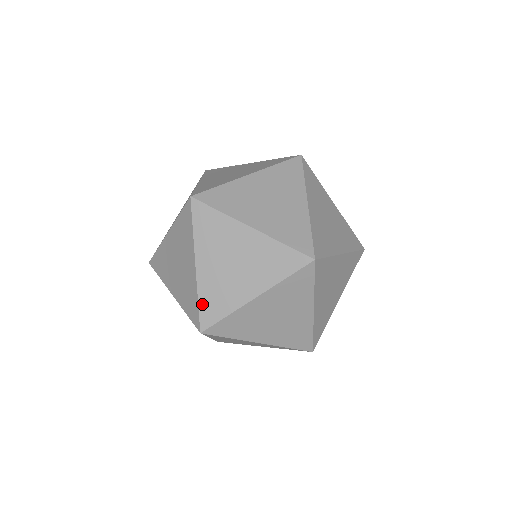
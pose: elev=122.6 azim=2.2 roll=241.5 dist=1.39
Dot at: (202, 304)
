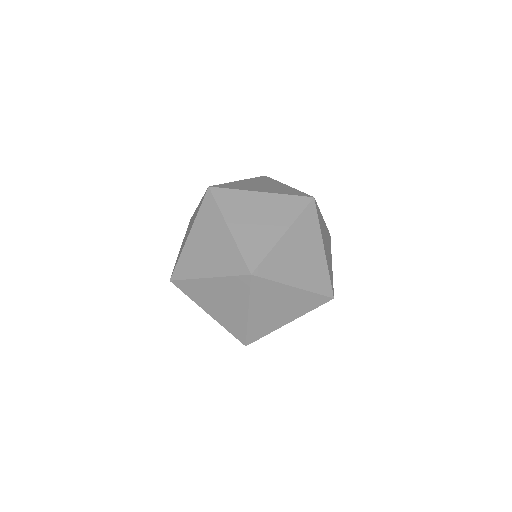
Dot at: (244, 253)
